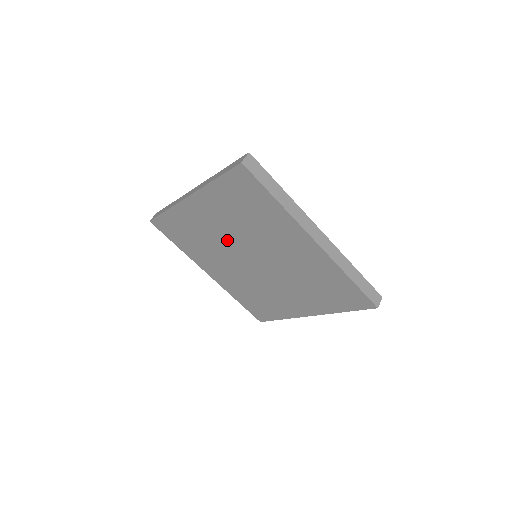
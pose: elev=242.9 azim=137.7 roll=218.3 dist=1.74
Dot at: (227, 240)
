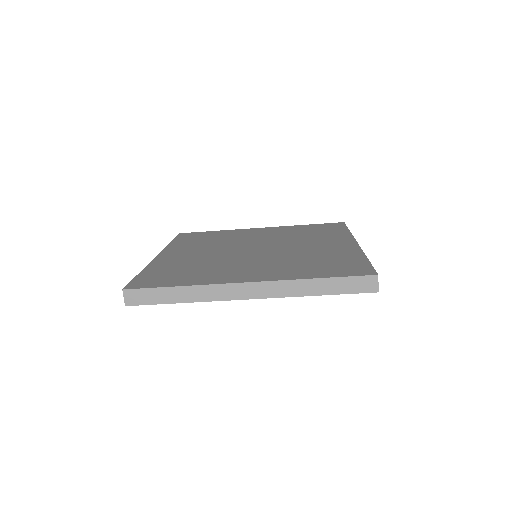
Dot at: occluded
